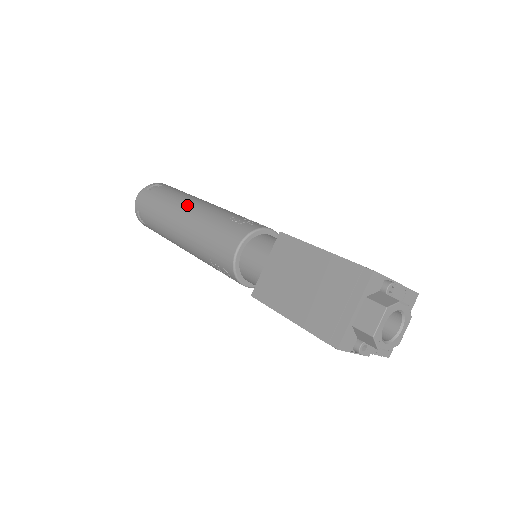
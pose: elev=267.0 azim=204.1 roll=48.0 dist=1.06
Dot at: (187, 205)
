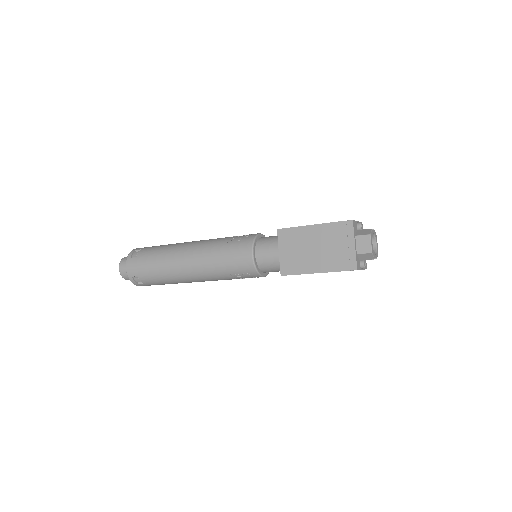
Dot at: (183, 250)
